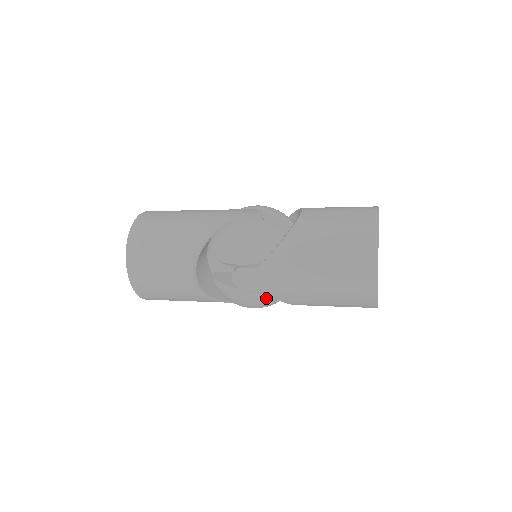
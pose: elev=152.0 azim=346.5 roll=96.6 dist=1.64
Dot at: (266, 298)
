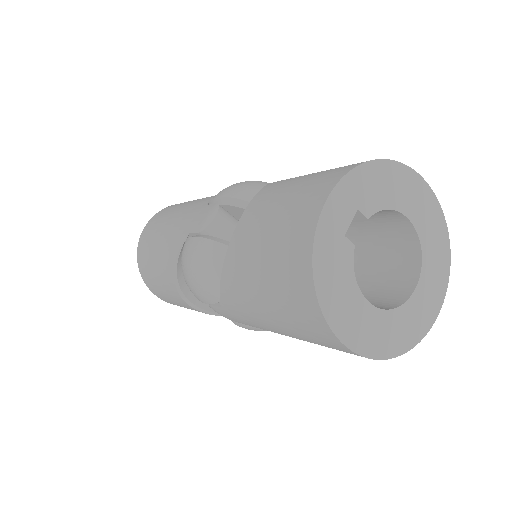
Dot at: occluded
